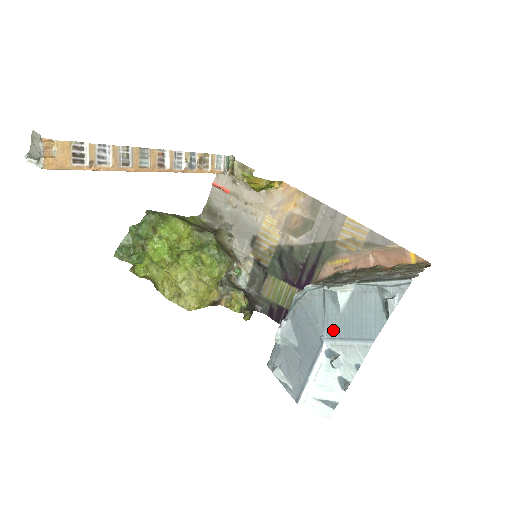
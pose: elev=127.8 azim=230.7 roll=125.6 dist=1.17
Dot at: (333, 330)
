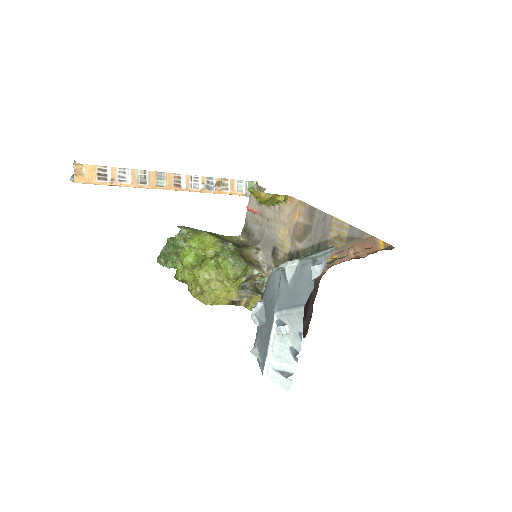
Dot at: (281, 302)
